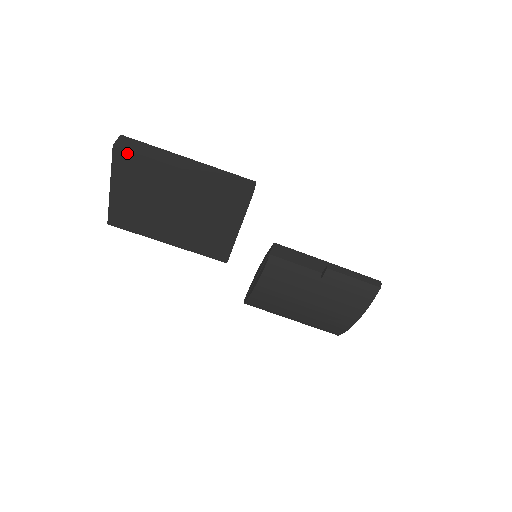
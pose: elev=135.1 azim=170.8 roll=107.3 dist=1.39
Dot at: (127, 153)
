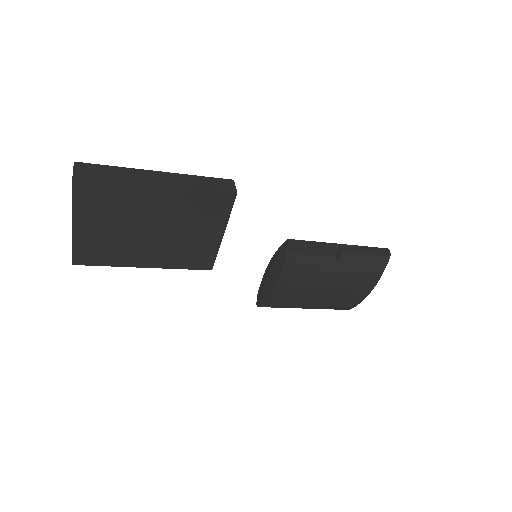
Dot at: (91, 181)
